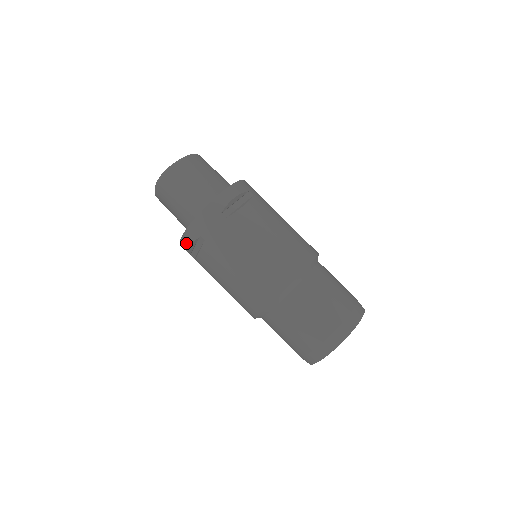
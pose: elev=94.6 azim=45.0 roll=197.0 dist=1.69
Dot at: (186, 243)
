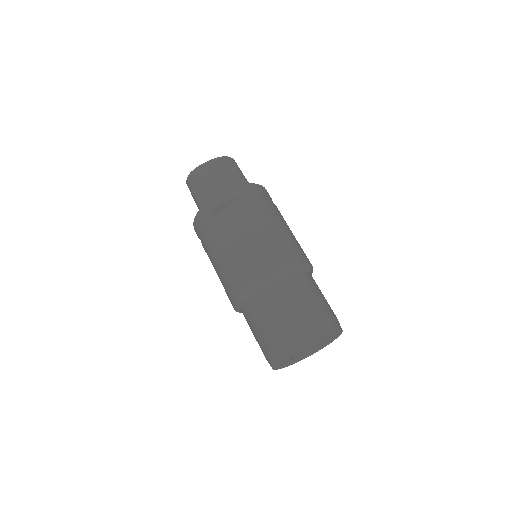
Dot at: occluded
